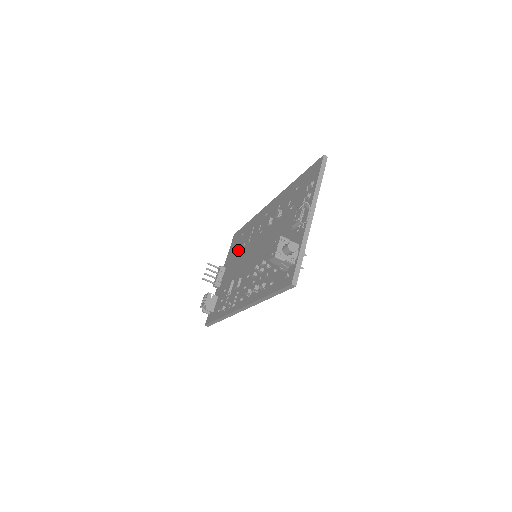
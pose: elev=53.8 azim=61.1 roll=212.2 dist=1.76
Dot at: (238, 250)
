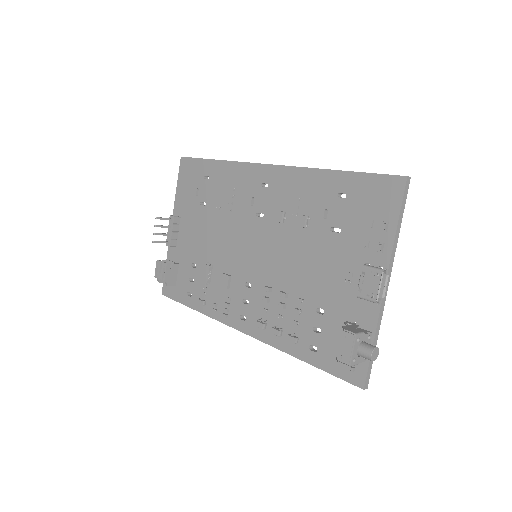
Dot at: (204, 206)
